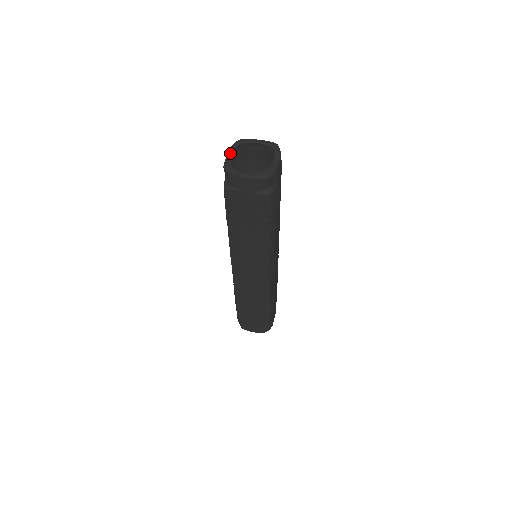
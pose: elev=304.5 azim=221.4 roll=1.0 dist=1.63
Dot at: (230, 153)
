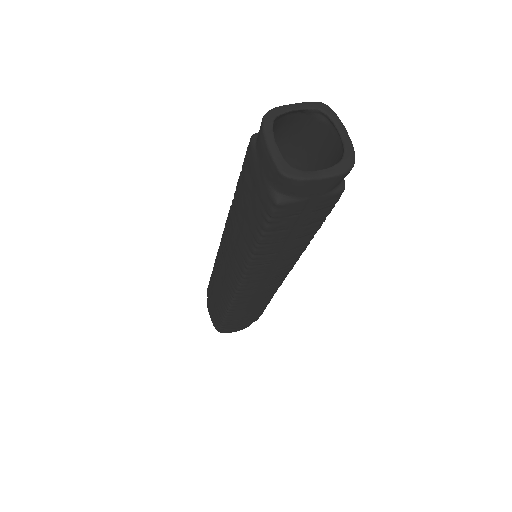
Dot at: (272, 143)
